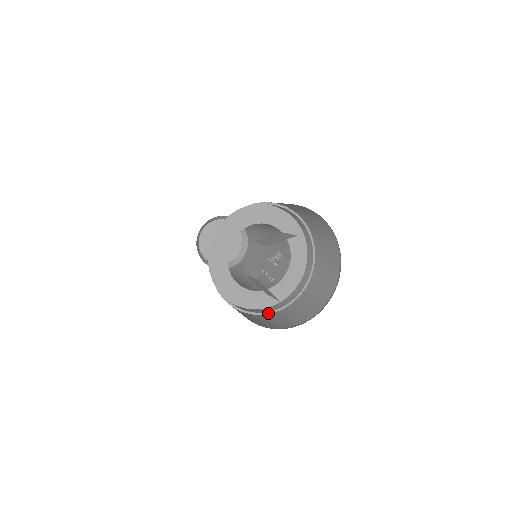
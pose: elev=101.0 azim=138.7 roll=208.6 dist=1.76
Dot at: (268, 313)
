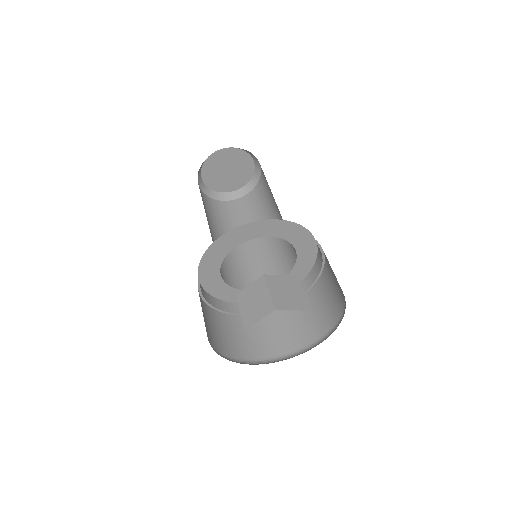
Dot at: (232, 314)
